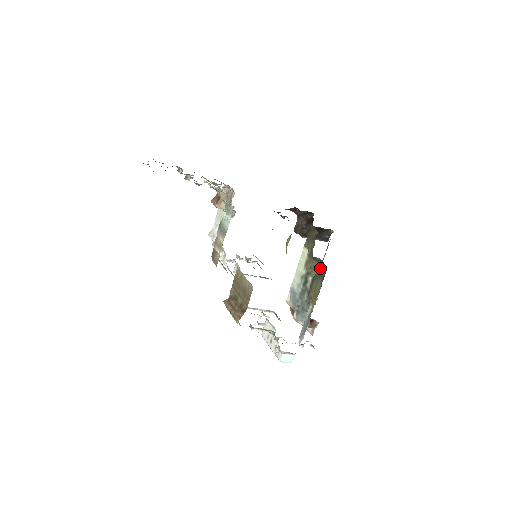
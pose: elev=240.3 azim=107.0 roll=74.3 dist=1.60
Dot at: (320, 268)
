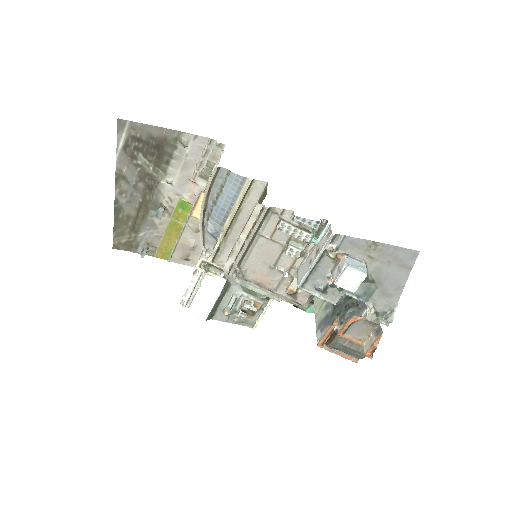
Dot at: occluded
